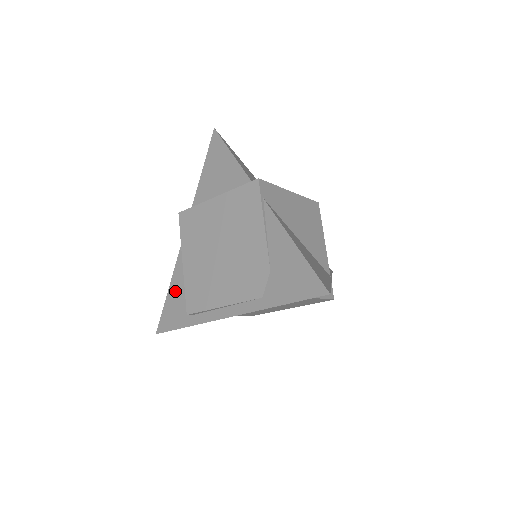
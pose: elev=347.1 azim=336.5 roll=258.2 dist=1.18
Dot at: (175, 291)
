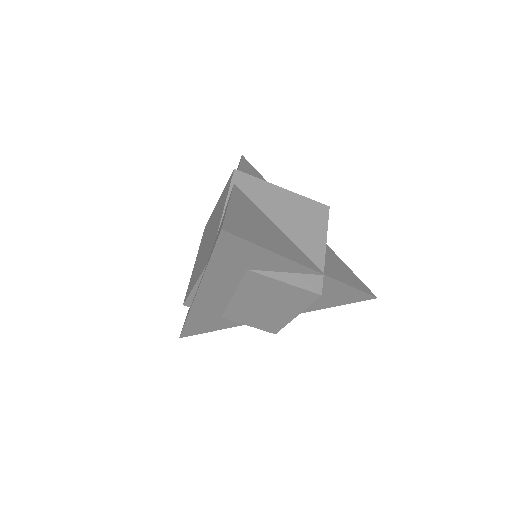
Dot at: occluded
